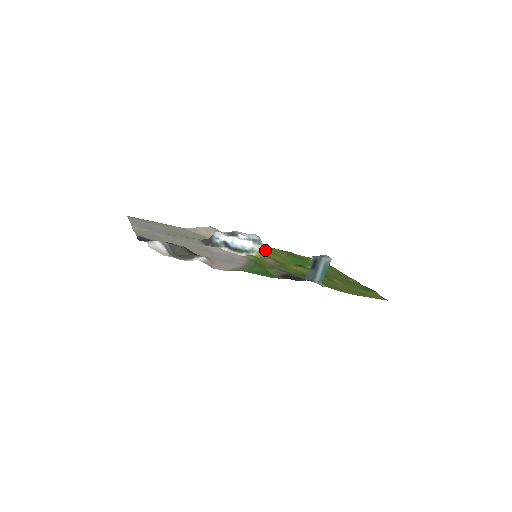
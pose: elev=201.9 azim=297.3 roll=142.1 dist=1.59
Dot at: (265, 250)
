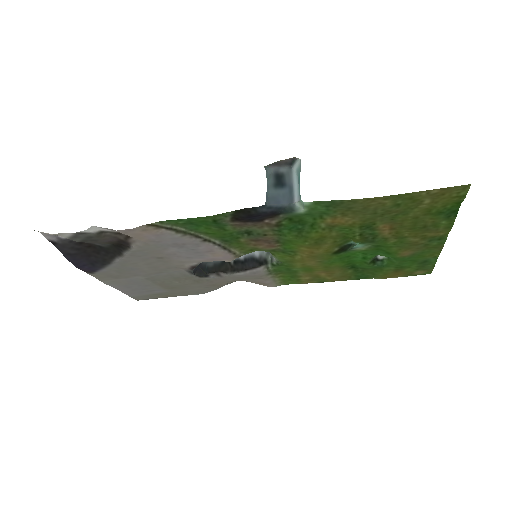
Dot at: (305, 272)
